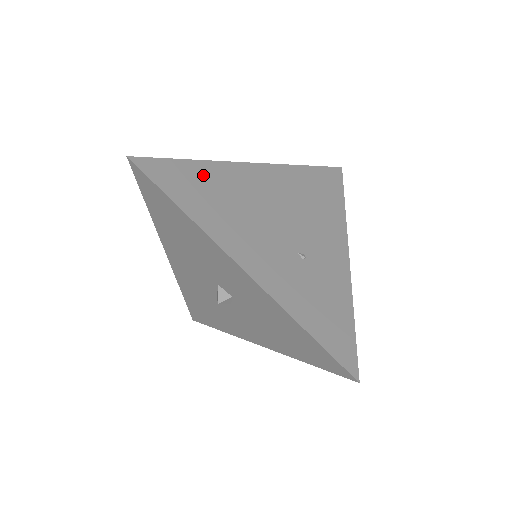
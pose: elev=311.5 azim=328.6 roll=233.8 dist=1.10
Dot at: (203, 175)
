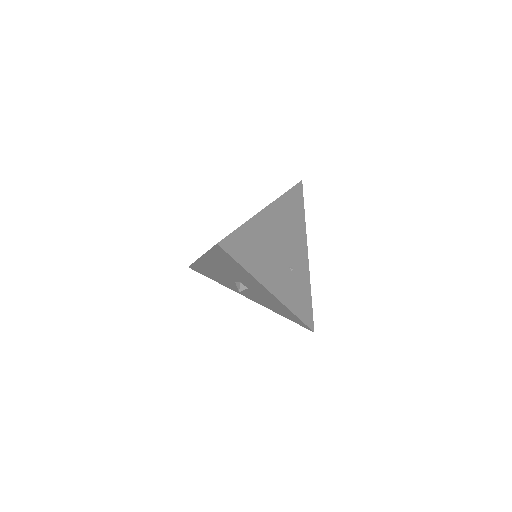
Dot at: (248, 235)
